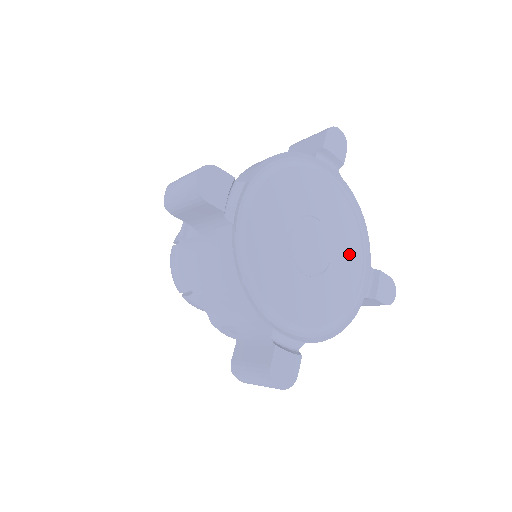
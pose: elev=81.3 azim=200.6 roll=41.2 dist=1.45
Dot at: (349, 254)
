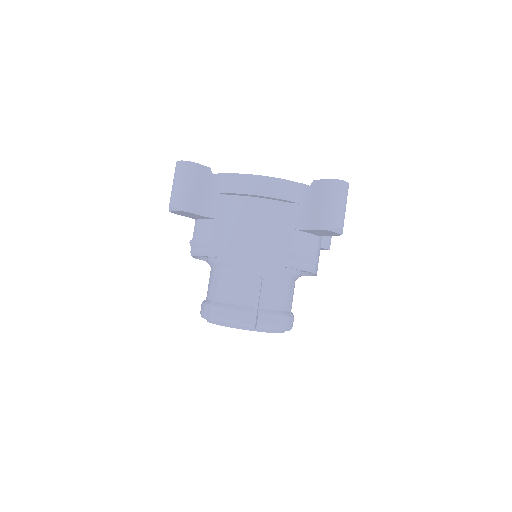
Dot at: occluded
